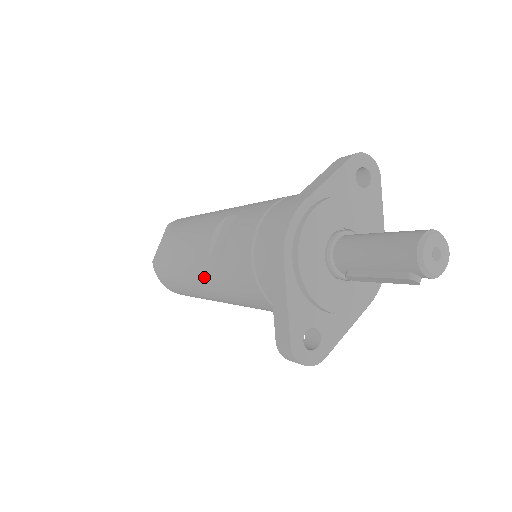
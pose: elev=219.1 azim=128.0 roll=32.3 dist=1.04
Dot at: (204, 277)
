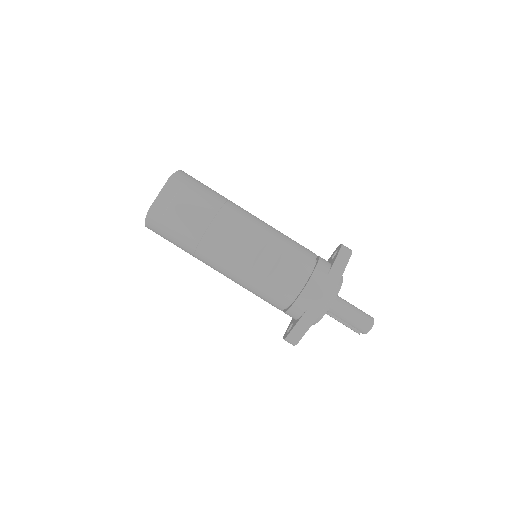
Dot at: (232, 270)
